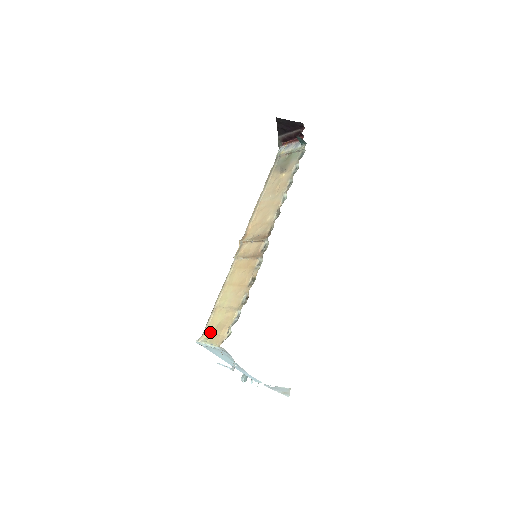
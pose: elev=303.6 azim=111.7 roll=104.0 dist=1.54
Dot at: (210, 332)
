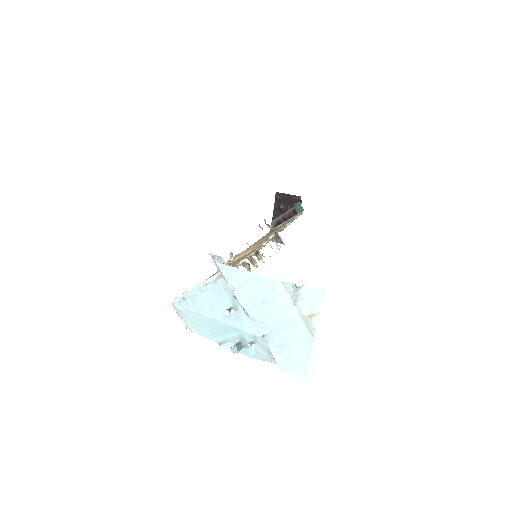
Dot at: occluded
